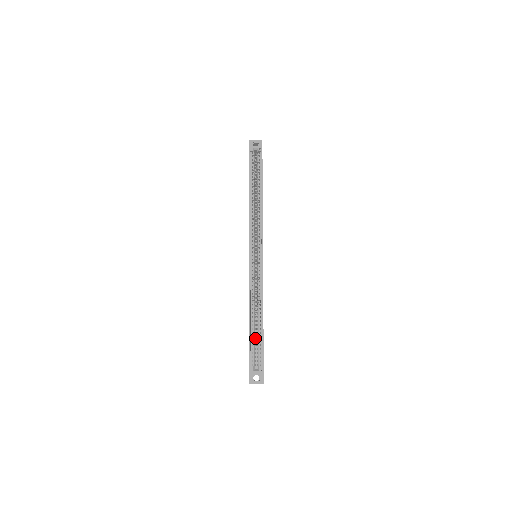
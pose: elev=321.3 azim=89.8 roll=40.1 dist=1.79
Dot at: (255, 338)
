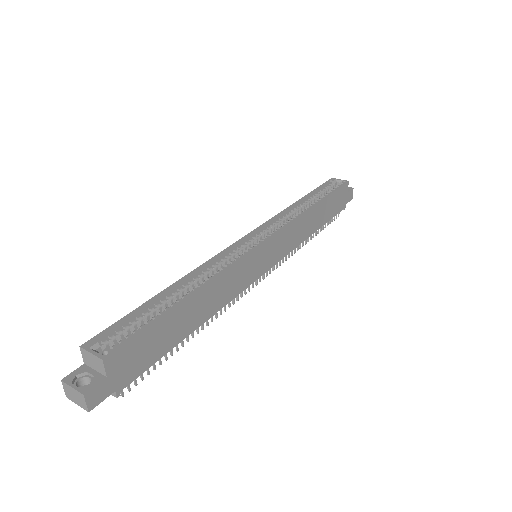
Dot at: occluded
